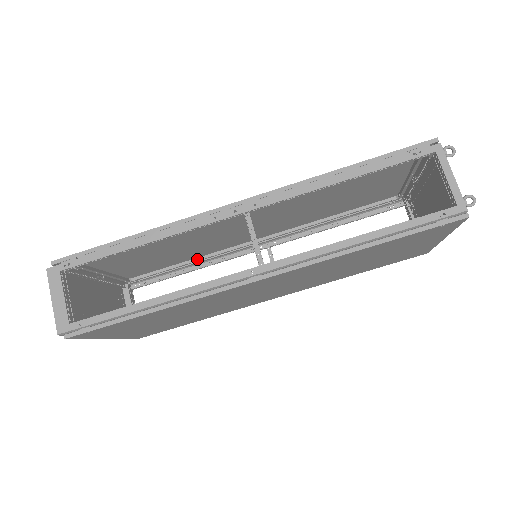
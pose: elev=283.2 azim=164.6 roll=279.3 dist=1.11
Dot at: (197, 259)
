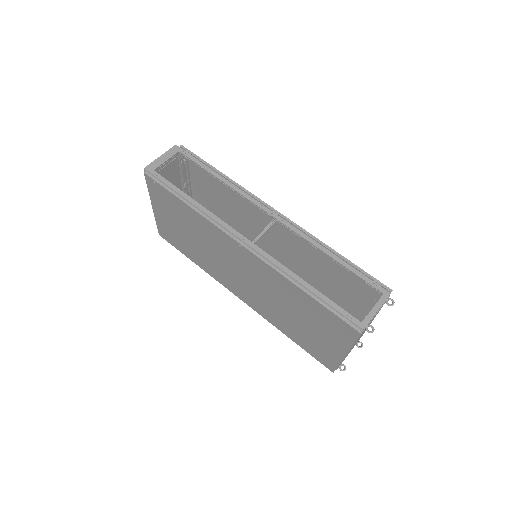
Dot at: occluded
